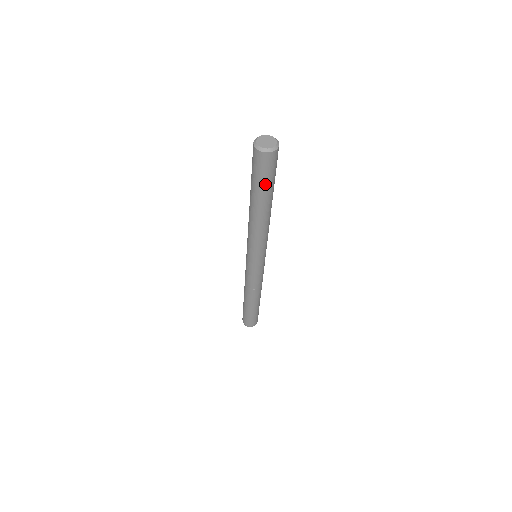
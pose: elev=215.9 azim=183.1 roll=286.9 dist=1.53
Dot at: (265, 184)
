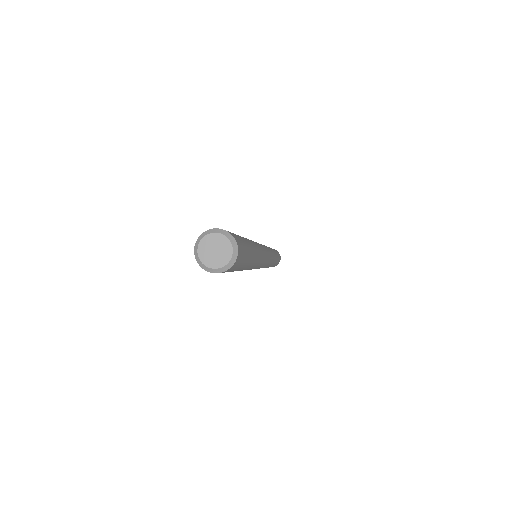
Dot at: occluded
